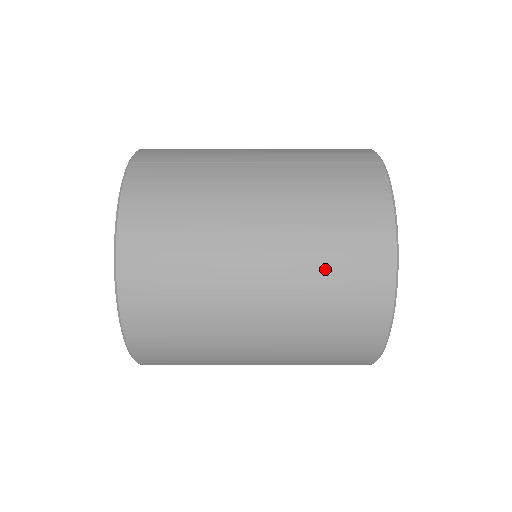
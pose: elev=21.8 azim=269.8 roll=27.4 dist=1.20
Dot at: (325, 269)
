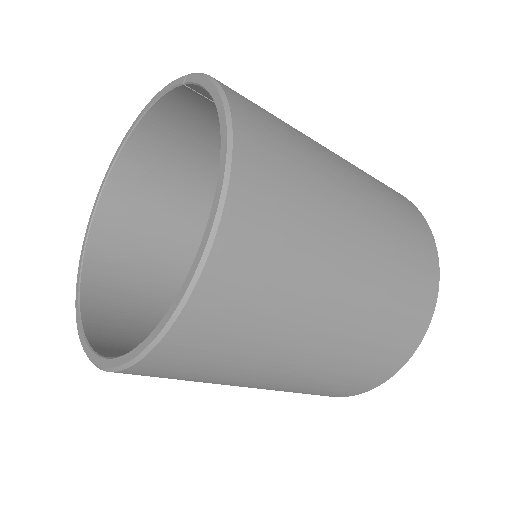
Dot at: (399, 224)
